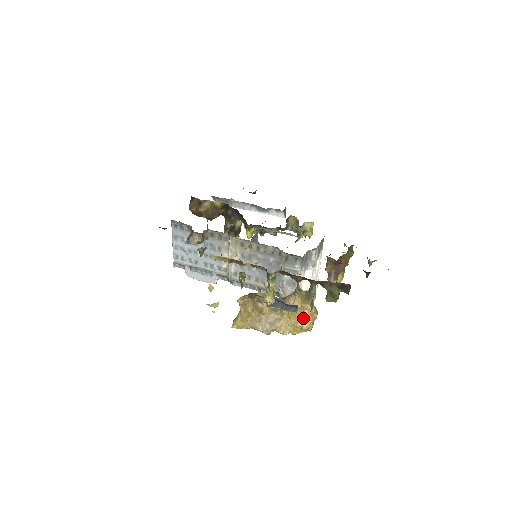
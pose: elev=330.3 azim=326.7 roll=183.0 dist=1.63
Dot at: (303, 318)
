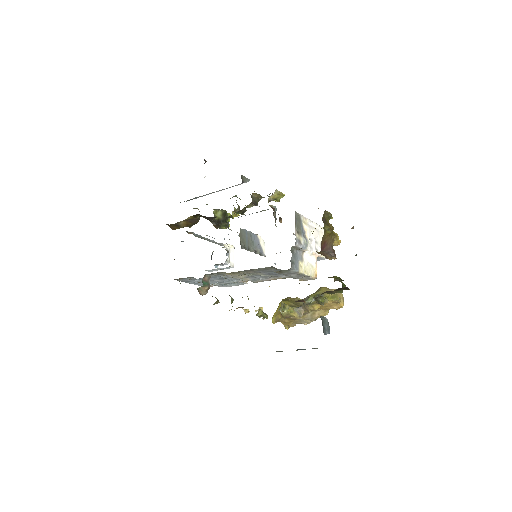
Dot at: (330, 305)
